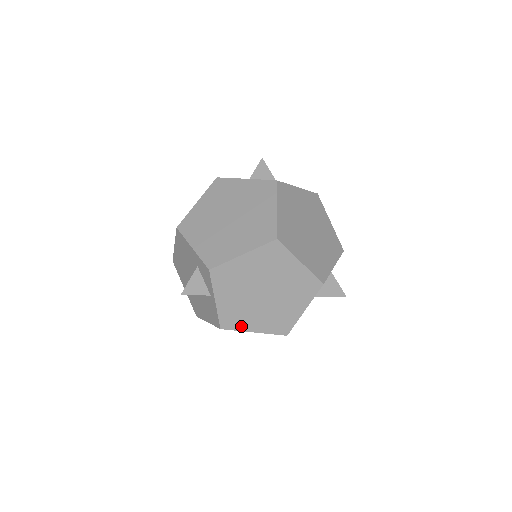
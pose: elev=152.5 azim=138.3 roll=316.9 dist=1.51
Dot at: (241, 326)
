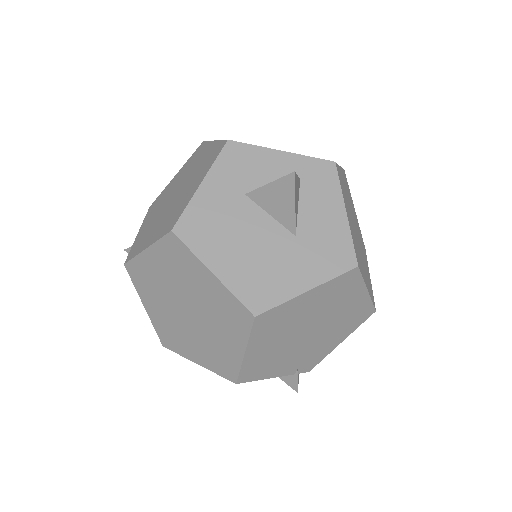
Dot at: (140, 249)
